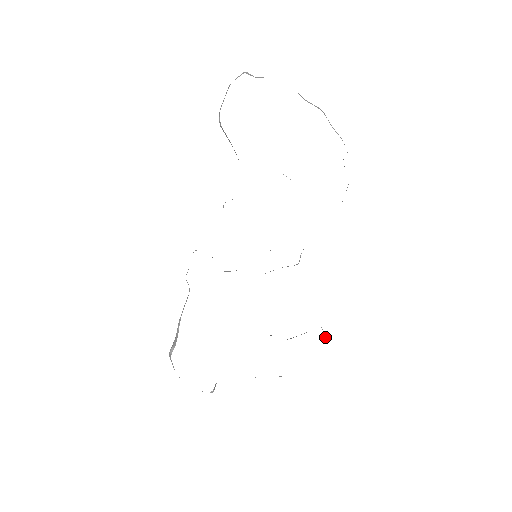
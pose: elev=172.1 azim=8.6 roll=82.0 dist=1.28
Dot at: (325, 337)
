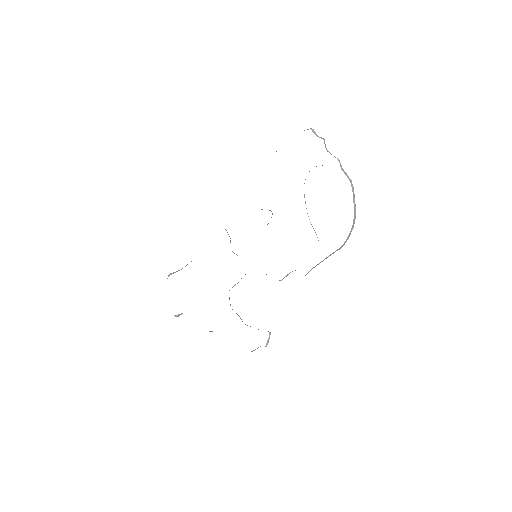
Dot at: (268, 342)
